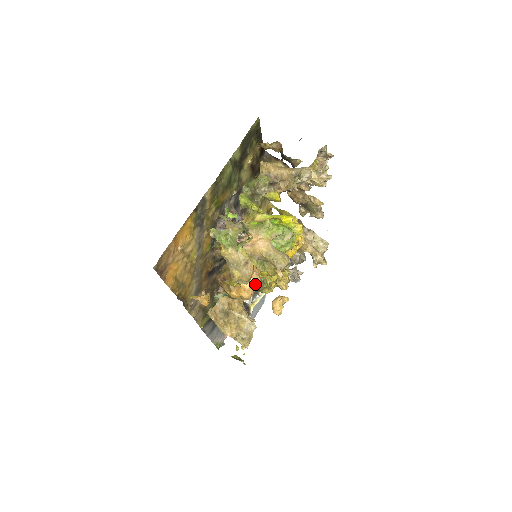
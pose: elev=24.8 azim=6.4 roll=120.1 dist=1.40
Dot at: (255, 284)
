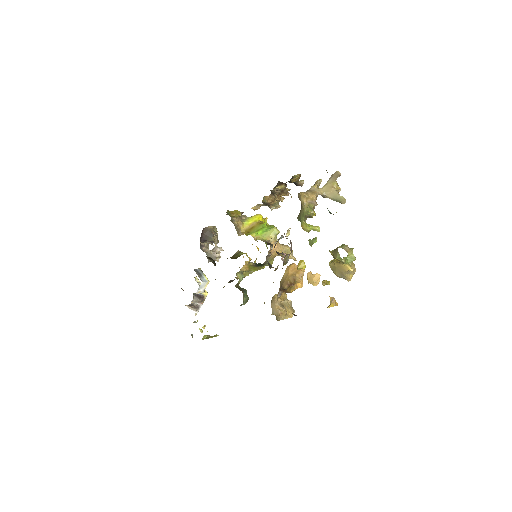
Dot at: occluded
